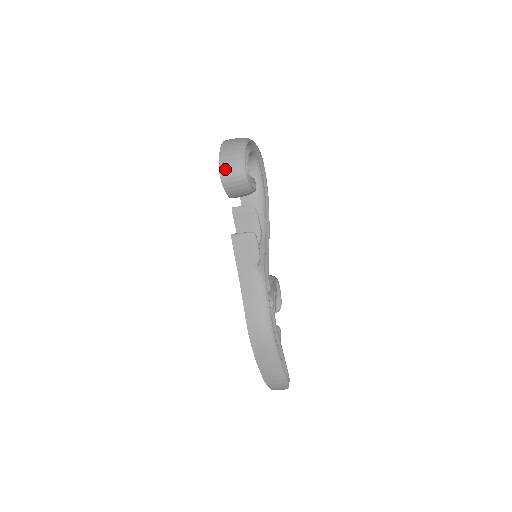
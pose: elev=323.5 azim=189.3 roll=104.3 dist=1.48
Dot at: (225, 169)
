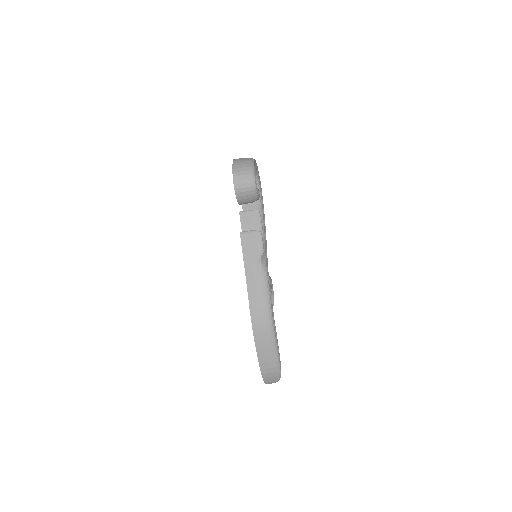
Dot at: (238, 177)
